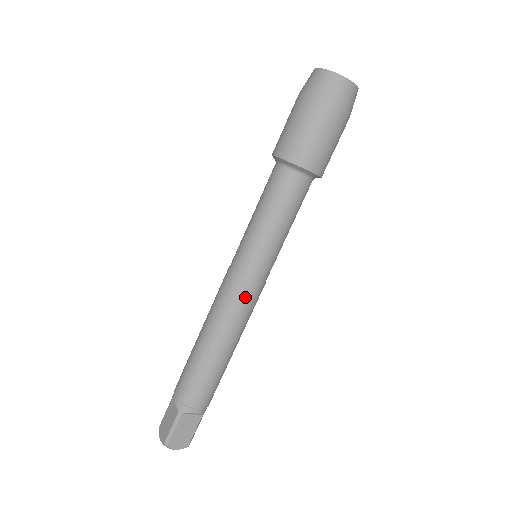
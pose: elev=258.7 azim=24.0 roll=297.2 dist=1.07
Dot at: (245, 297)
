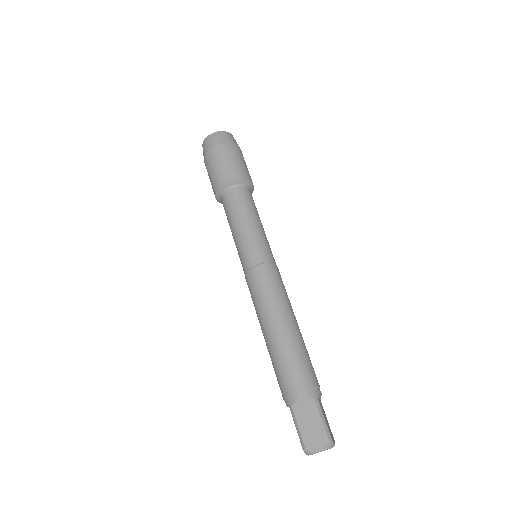
Dot at: (280, 277)
